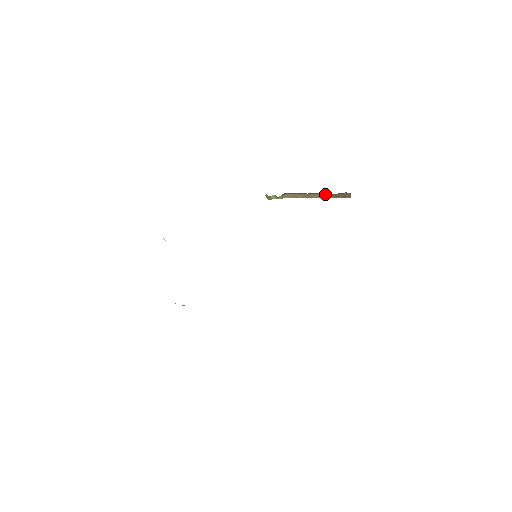
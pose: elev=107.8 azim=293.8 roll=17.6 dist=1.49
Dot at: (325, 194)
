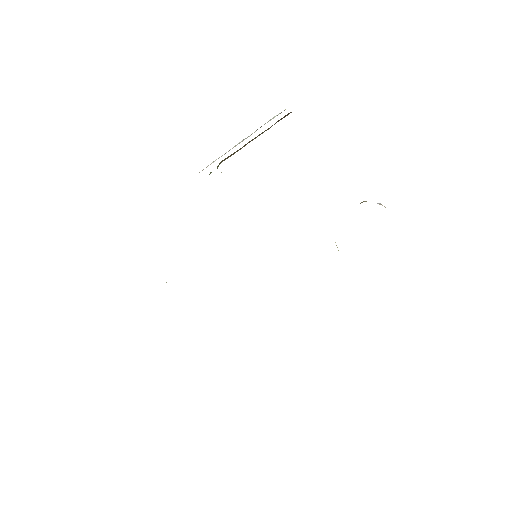
Dot at: (261, 133)
